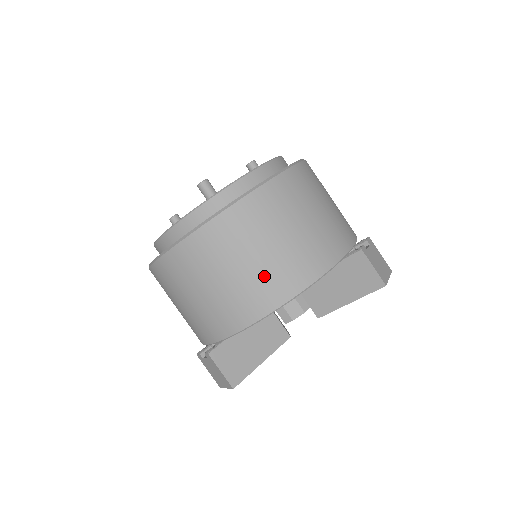
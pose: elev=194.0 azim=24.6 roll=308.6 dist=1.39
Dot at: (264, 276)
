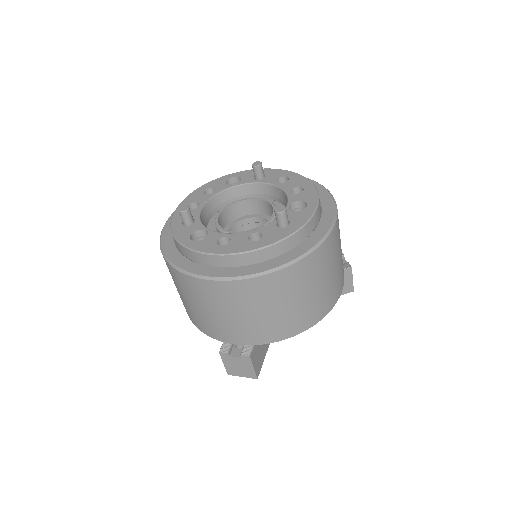
Dot at: (321, 299)
